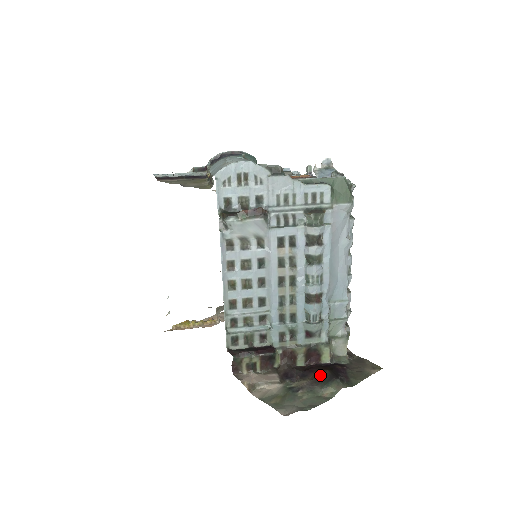
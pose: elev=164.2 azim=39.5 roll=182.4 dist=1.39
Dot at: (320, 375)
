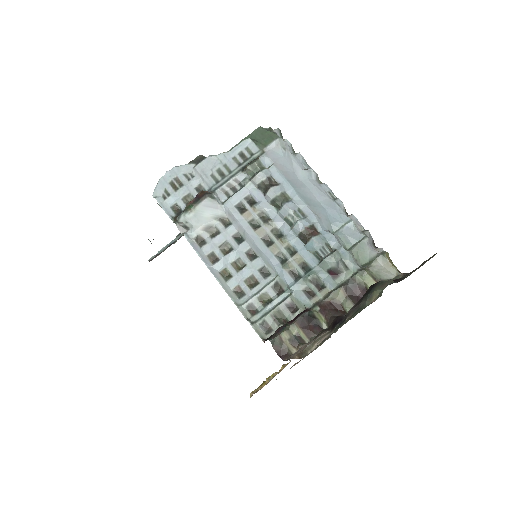
Dot at: occluded
